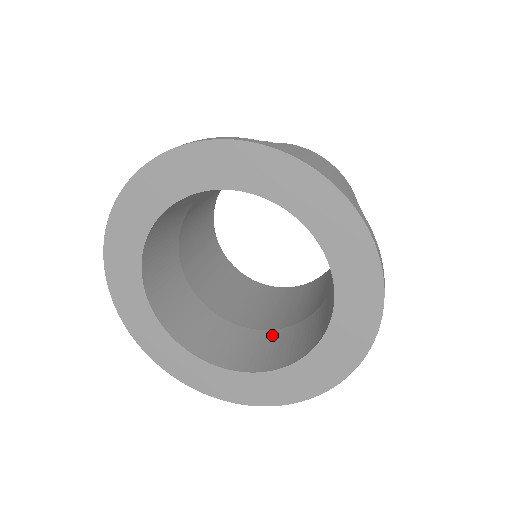
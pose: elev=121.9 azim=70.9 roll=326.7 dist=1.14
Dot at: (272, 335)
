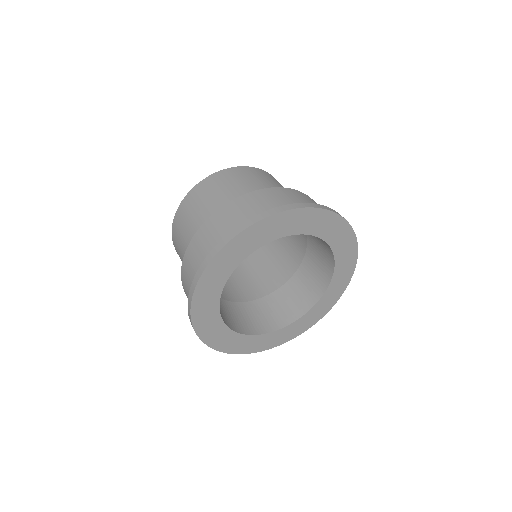
Dot at: (295, 280)
